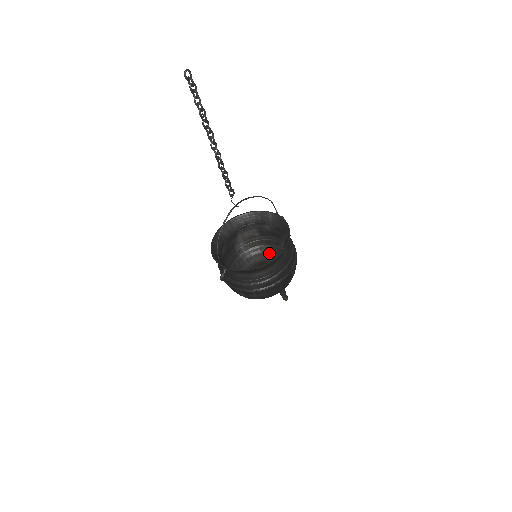
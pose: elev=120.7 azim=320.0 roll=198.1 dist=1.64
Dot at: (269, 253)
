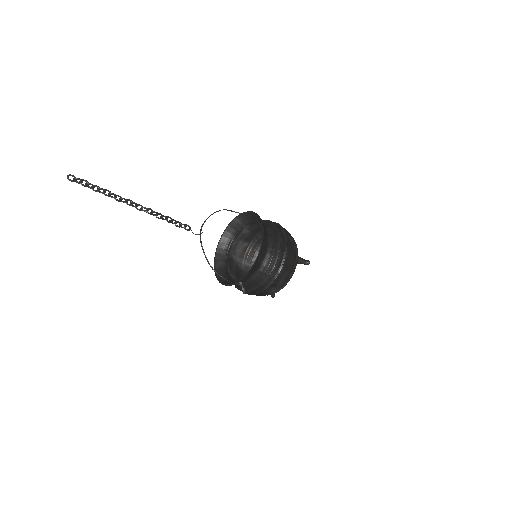
Dot at: occluded
